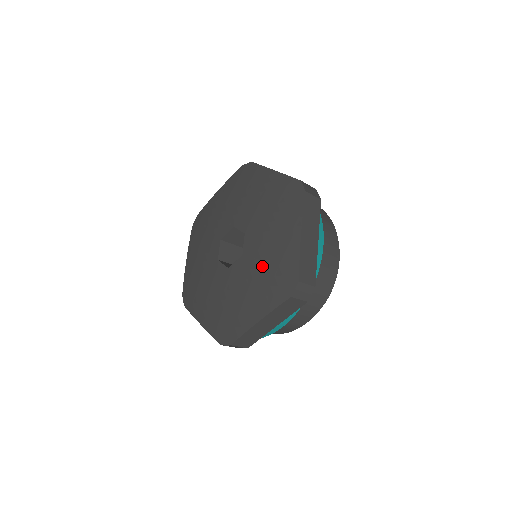
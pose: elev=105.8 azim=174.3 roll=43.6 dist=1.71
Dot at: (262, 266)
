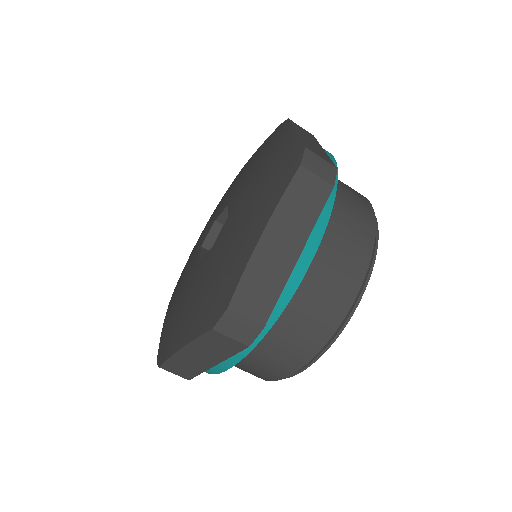
Dot at: (214, 269)
